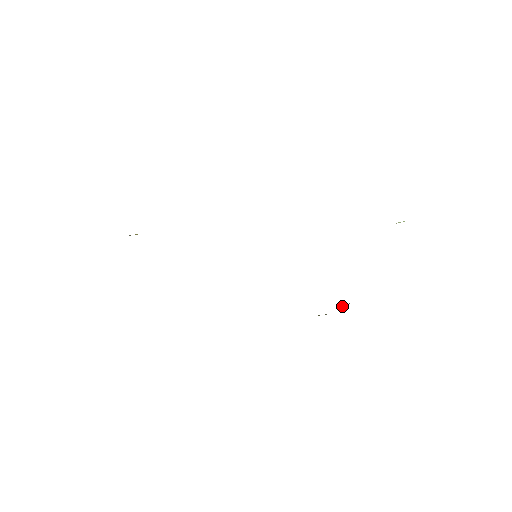
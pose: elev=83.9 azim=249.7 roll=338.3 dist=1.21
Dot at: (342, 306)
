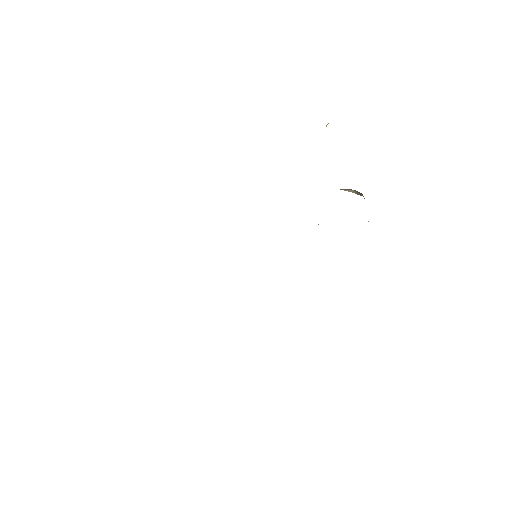
Dot at: occluded
